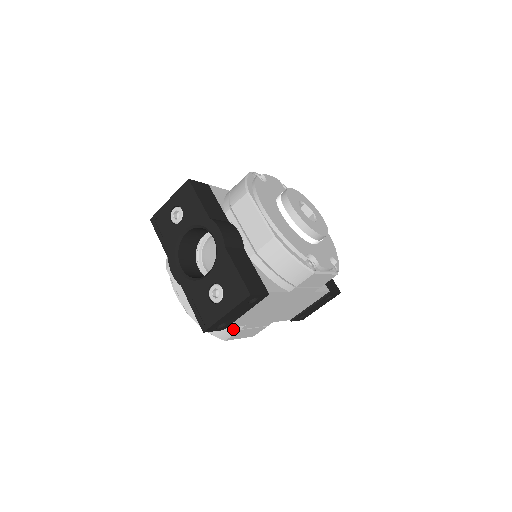
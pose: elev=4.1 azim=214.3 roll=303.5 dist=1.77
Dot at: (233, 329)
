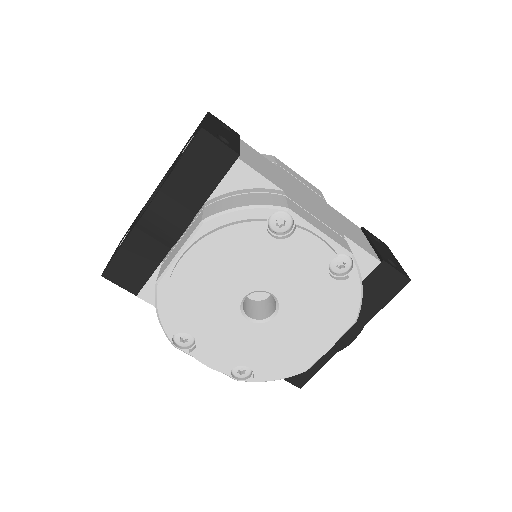
Dot at: (275, 196)
